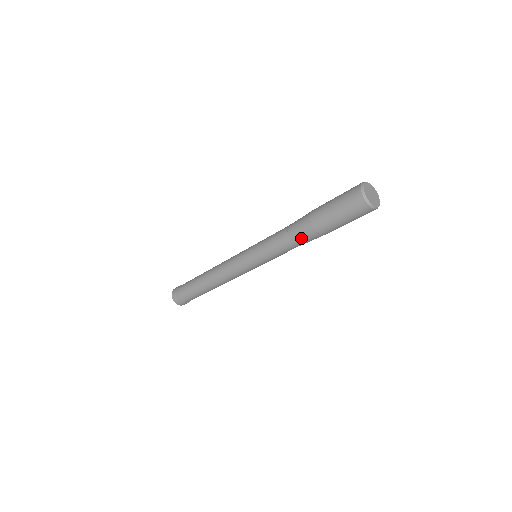
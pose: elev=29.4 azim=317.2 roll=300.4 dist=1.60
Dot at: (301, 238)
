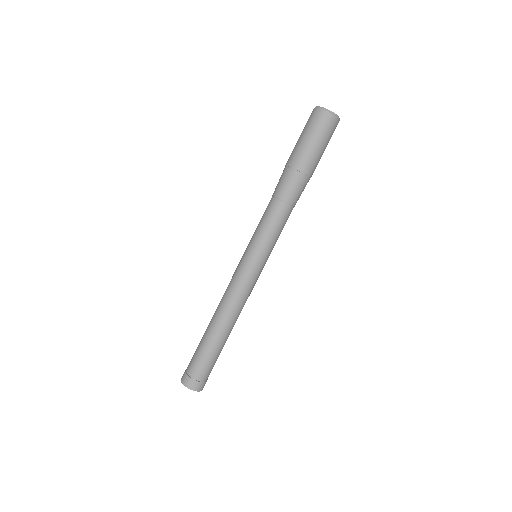
Dot at: (294, 193)
